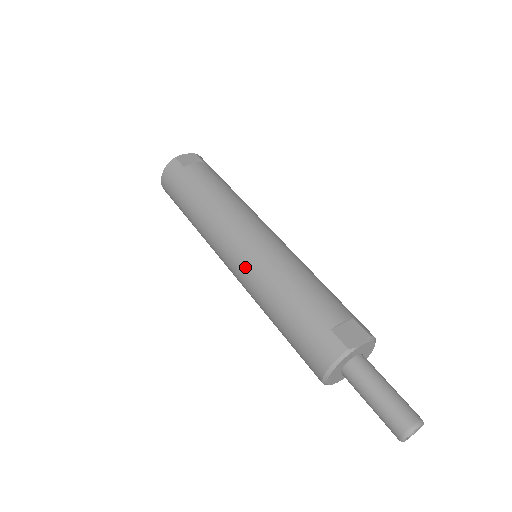
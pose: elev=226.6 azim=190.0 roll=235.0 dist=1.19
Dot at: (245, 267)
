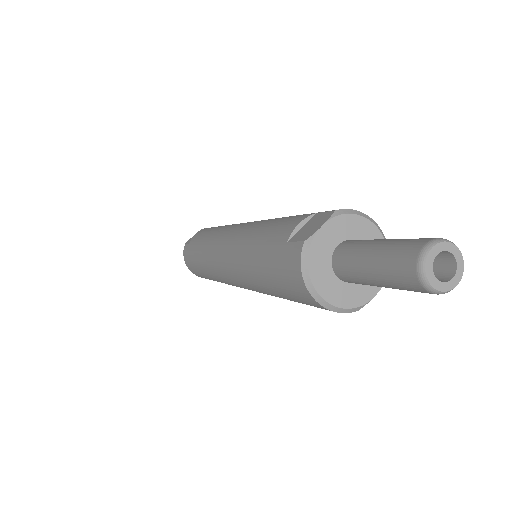
Dot at: (231, 269)
